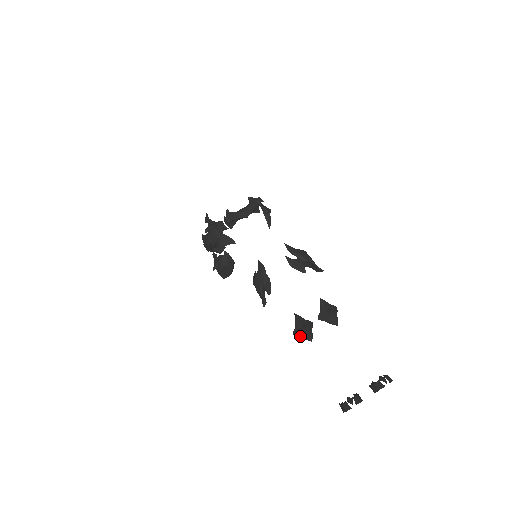
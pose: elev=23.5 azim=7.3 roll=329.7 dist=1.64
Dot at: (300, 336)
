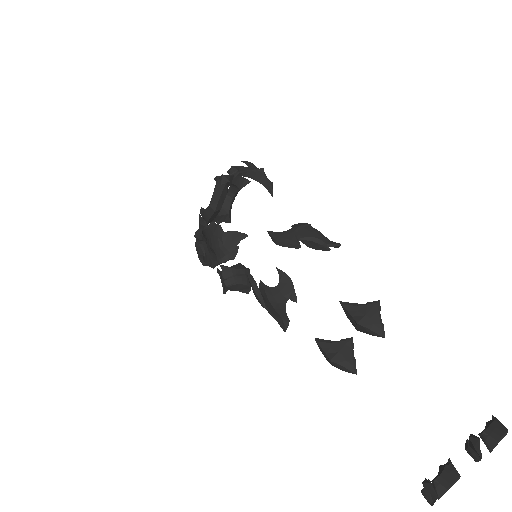
Dot at: (338, 368)
